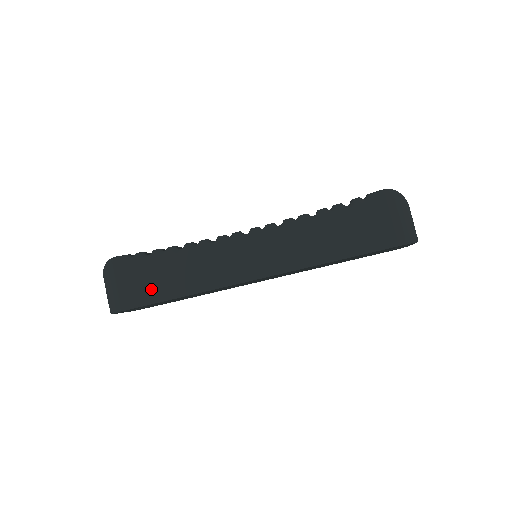
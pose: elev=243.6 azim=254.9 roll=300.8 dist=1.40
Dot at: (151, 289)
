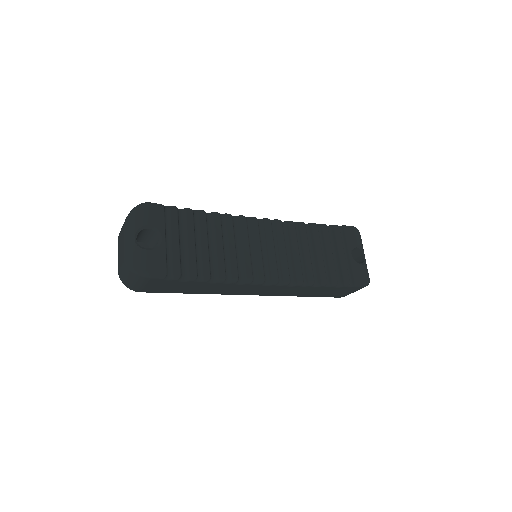
Dot at: (172, 290)
